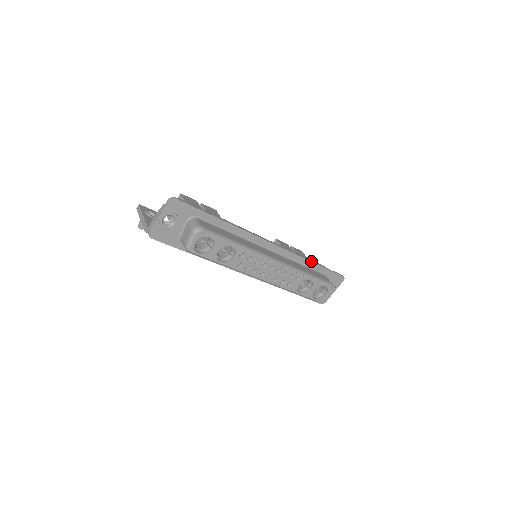
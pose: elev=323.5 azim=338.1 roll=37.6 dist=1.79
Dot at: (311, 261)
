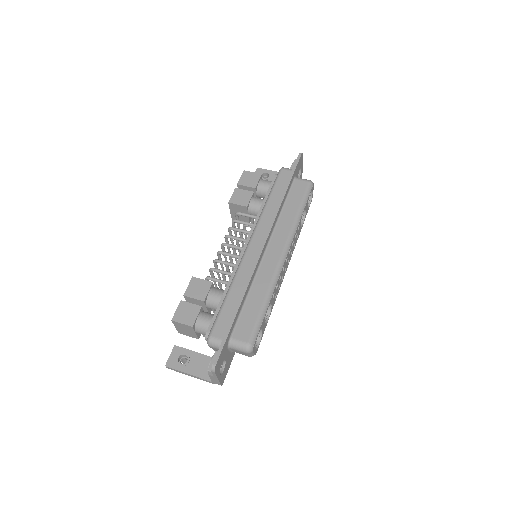
Dot at: (284, 196)
